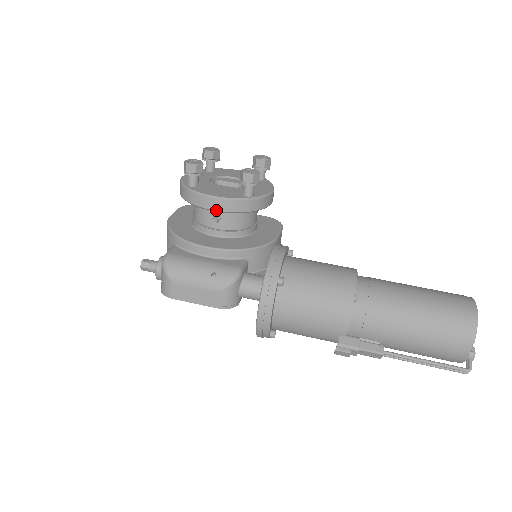
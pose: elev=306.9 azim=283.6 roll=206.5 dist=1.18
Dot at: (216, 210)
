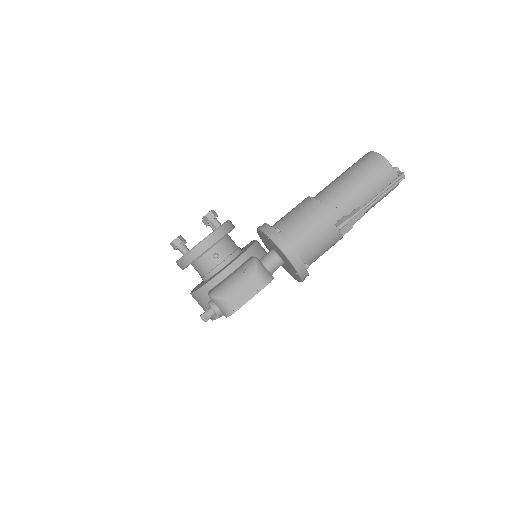
Dot at: (211, 246)
